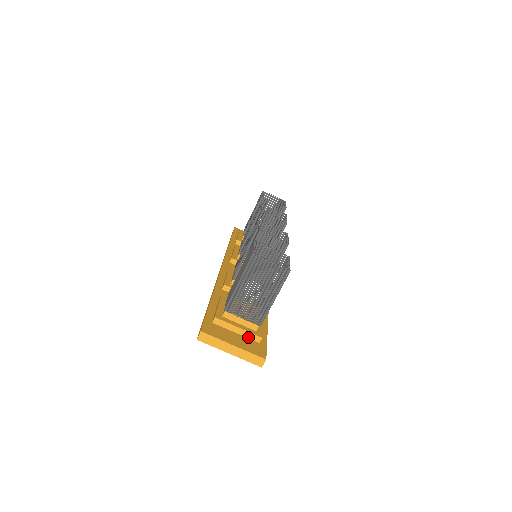
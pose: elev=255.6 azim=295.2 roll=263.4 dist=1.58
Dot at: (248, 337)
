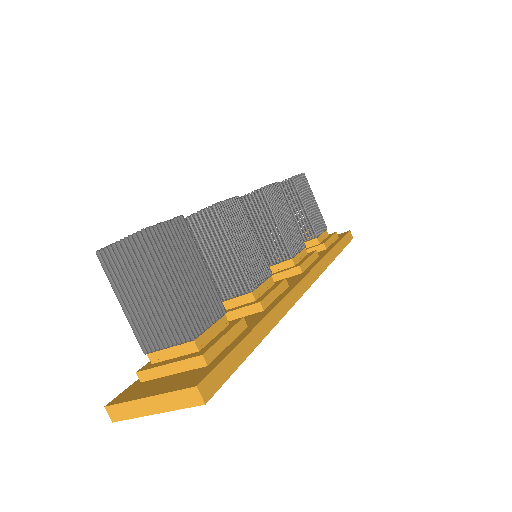
Dot at: (188, 369)
